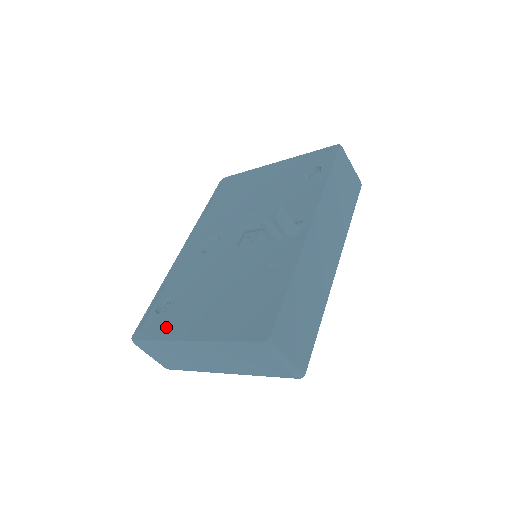
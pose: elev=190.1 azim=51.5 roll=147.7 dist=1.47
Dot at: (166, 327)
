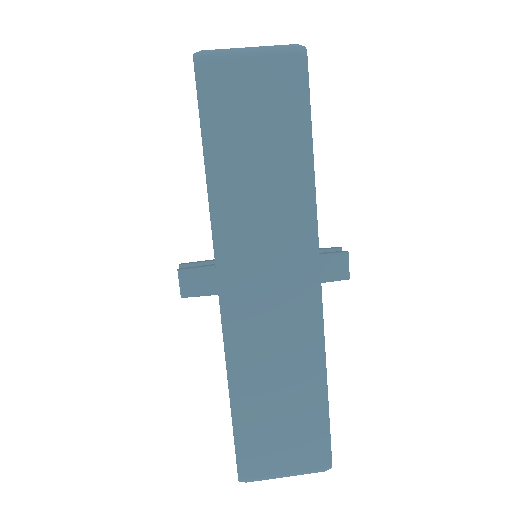
Dot at: occluded
